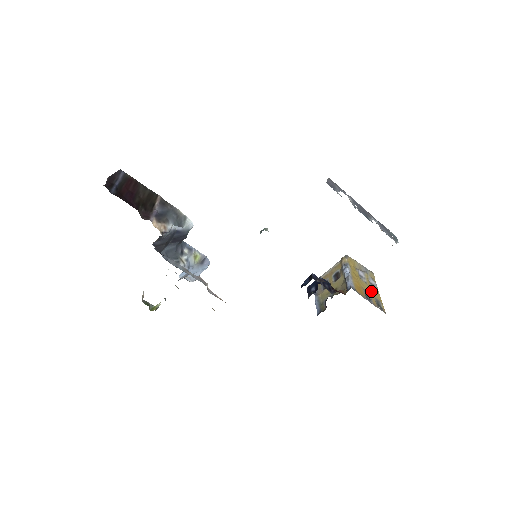
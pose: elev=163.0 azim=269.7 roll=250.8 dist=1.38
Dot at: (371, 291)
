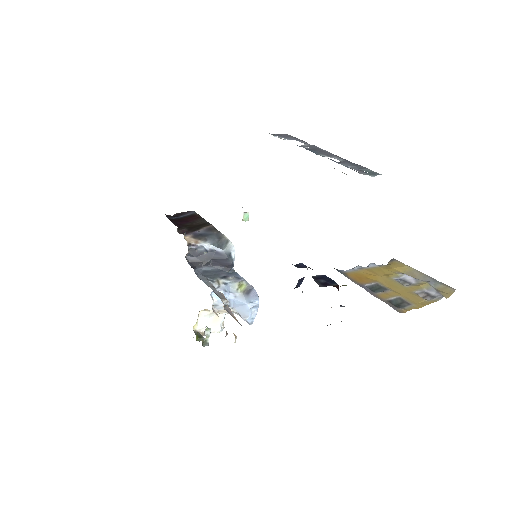
Dot at: (403, 293)
